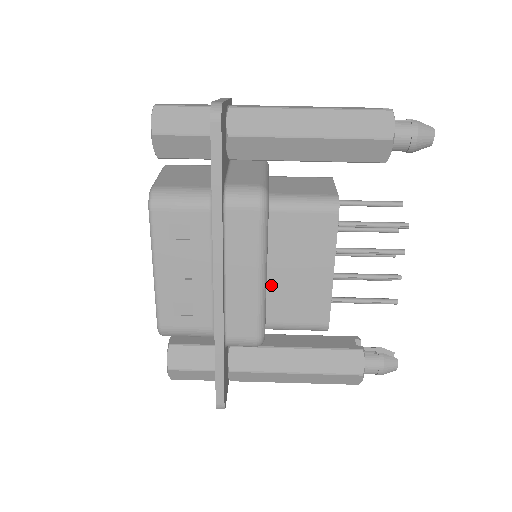
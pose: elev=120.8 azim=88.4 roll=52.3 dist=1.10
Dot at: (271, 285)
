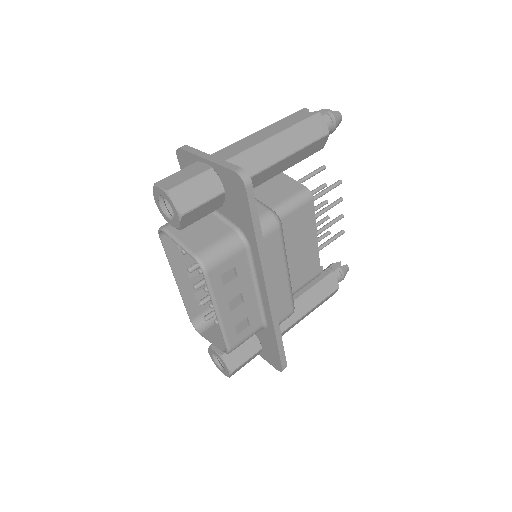
Dot at: occluded
